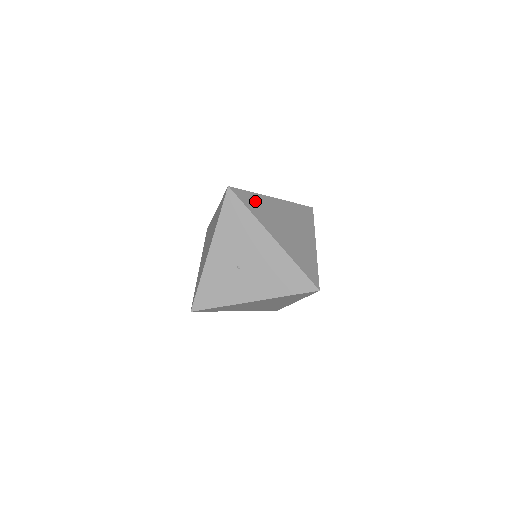
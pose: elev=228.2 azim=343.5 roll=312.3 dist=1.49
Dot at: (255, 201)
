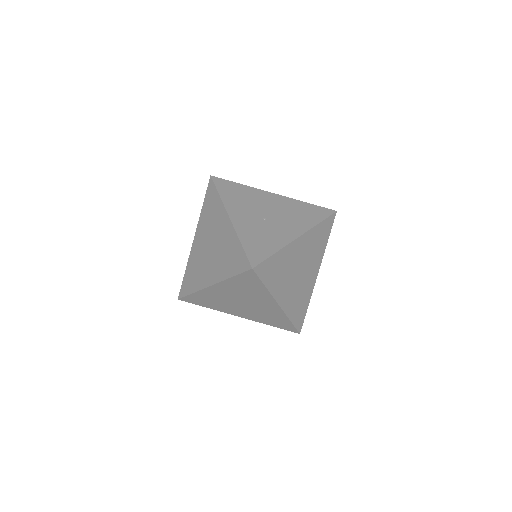
Dot at: occluded
